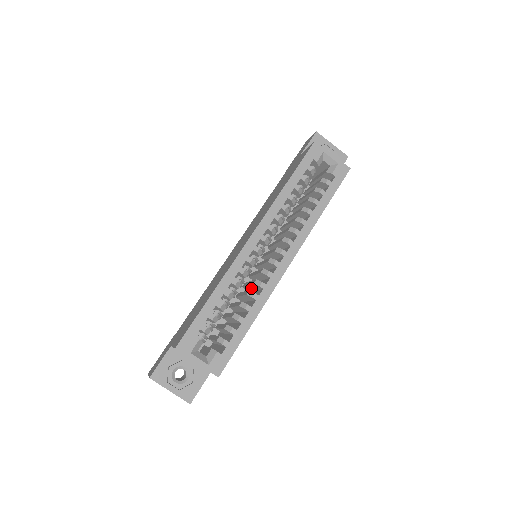
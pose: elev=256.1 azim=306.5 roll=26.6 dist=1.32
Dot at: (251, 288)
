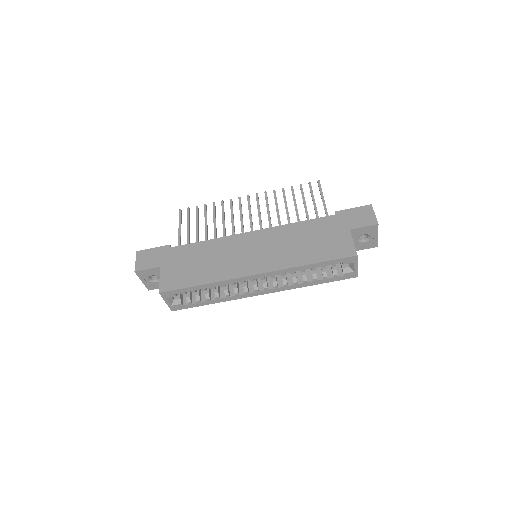
Dot at: occluded
